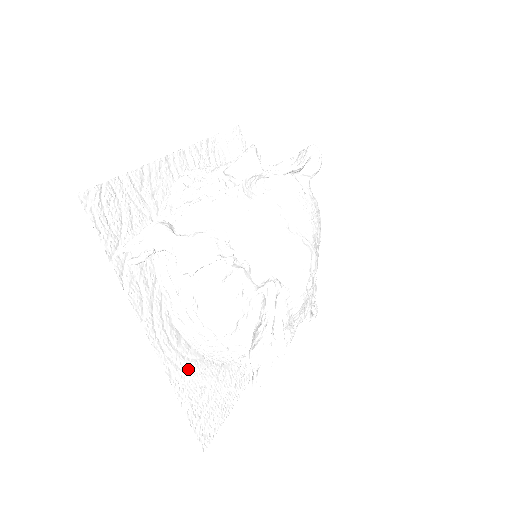
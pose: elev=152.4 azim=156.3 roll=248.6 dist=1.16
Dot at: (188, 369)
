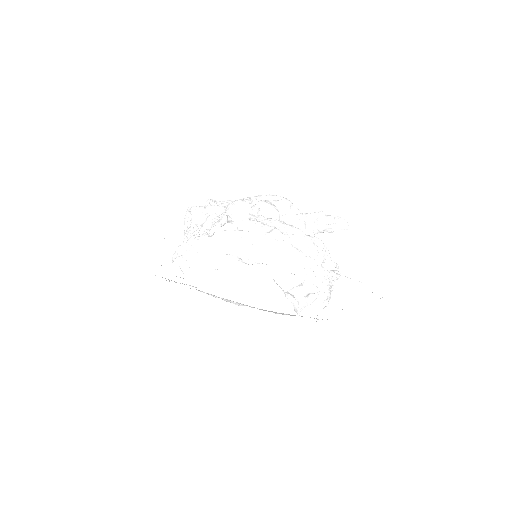
Dot at: occluded
